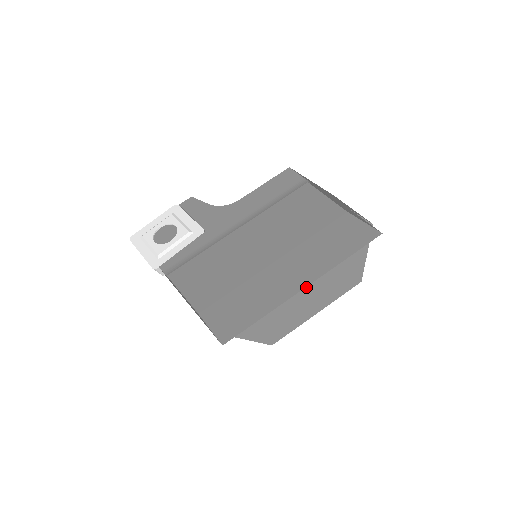
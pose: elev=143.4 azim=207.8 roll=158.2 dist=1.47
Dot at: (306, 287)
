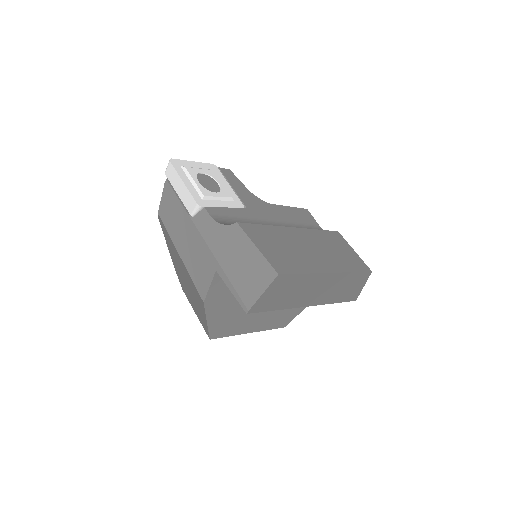
Dot at: occluded
